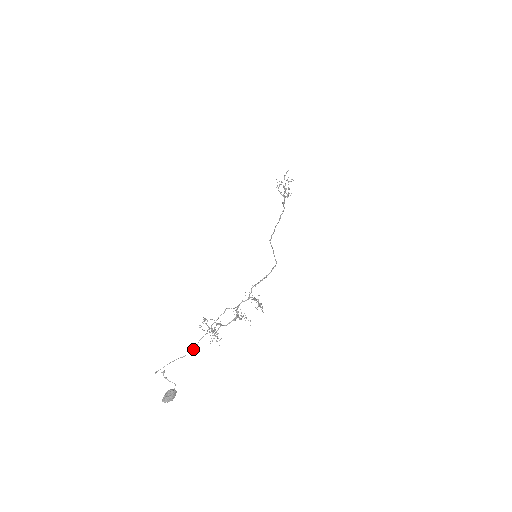
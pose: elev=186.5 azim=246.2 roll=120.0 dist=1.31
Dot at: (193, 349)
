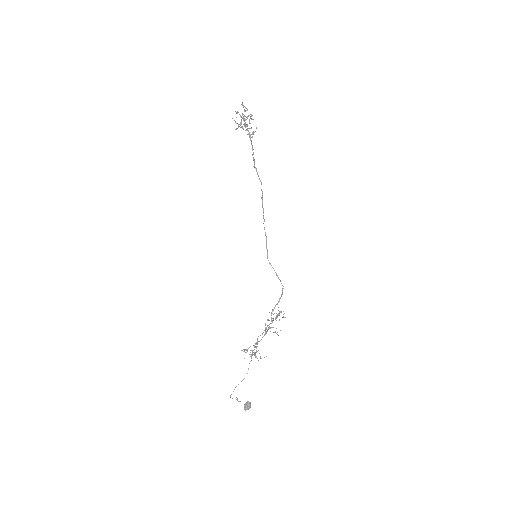
Dot at: (247, 373)
